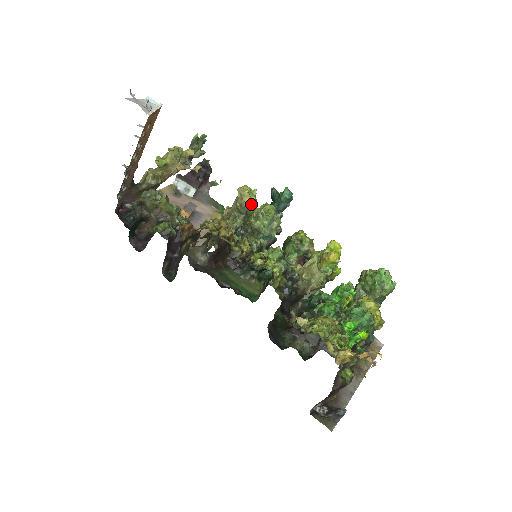
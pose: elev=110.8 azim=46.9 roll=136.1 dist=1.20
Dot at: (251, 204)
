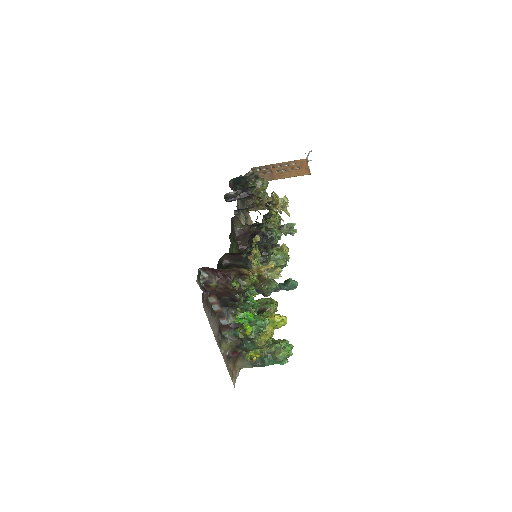
Dot at: occluded
